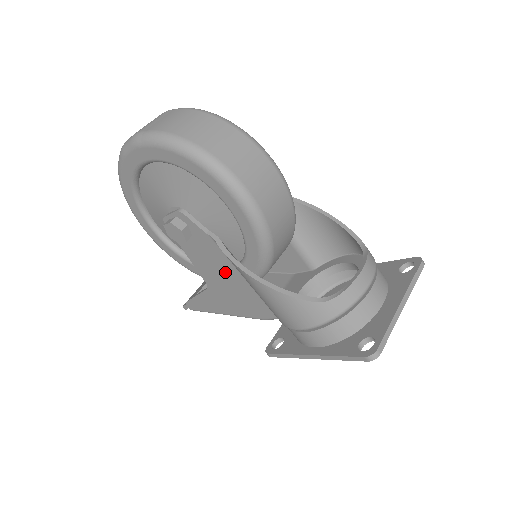
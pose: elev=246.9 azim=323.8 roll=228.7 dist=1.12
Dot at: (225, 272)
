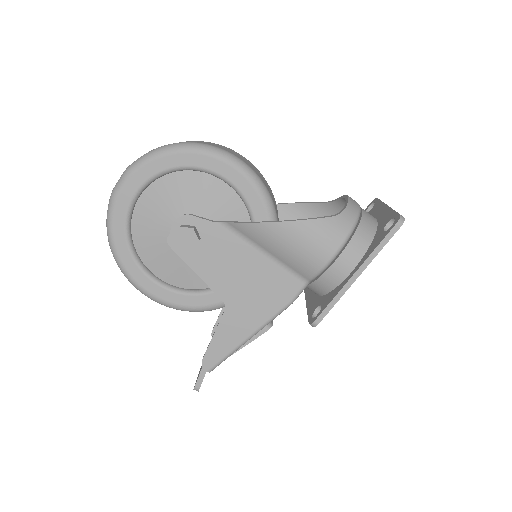
Dot at: (241, 263)
